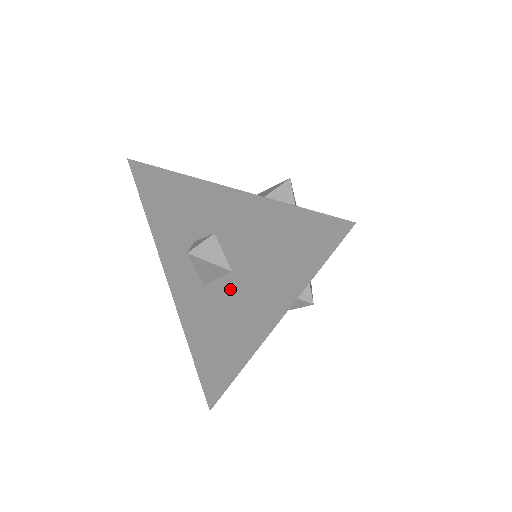
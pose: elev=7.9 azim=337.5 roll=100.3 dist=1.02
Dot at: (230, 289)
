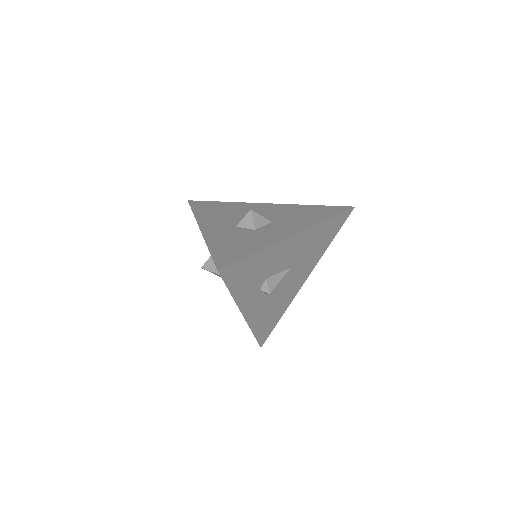
Dot at: occluded
